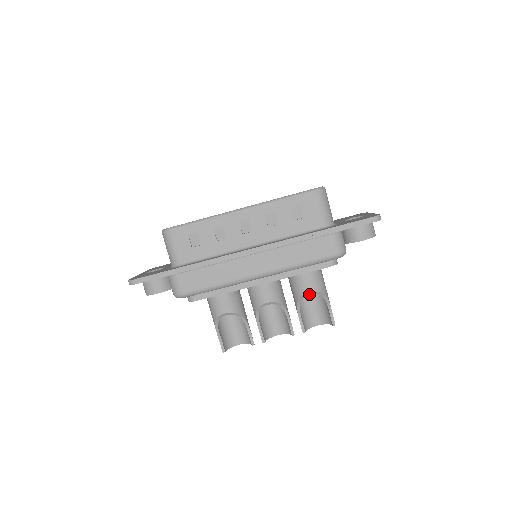
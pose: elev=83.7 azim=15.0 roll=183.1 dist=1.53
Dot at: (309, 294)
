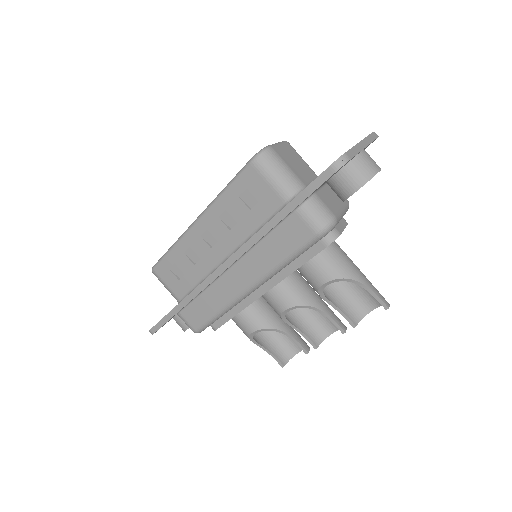
Dot at: occluded
